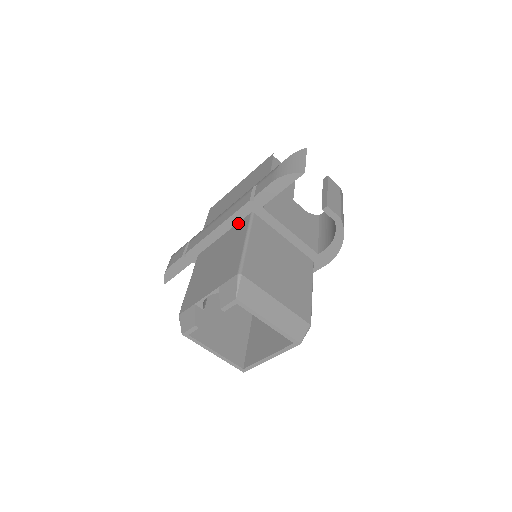
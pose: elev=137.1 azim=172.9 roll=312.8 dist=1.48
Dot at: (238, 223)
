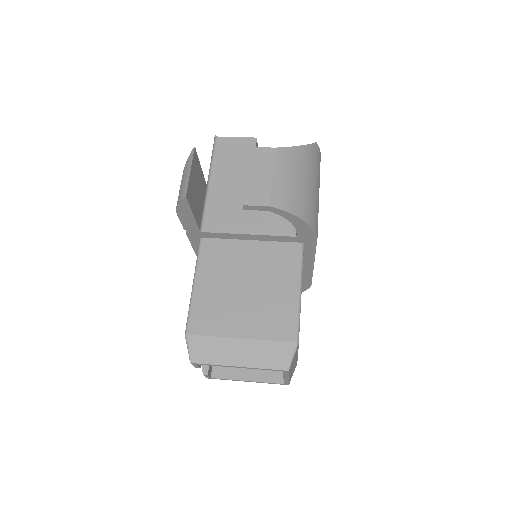
Dot at: occluded
